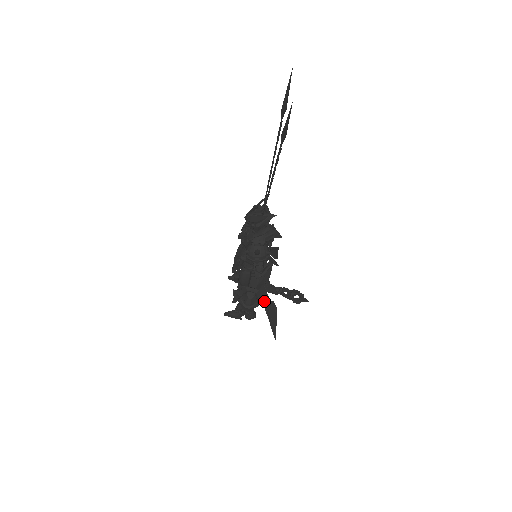
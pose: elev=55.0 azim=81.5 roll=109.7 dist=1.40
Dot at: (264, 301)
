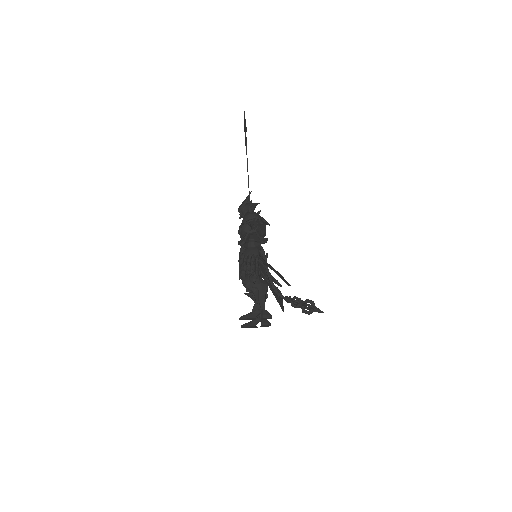
Dot at: (265, 239)
